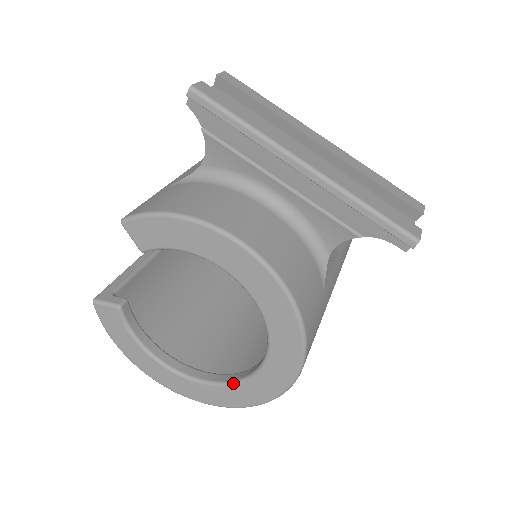
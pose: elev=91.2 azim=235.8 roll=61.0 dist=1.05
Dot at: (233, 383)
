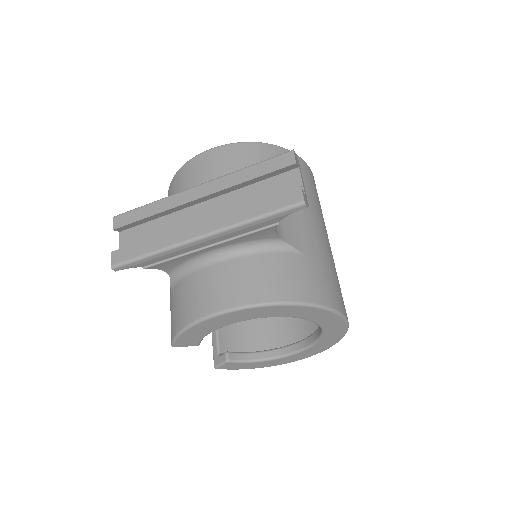
Dot at: (320, 338)
